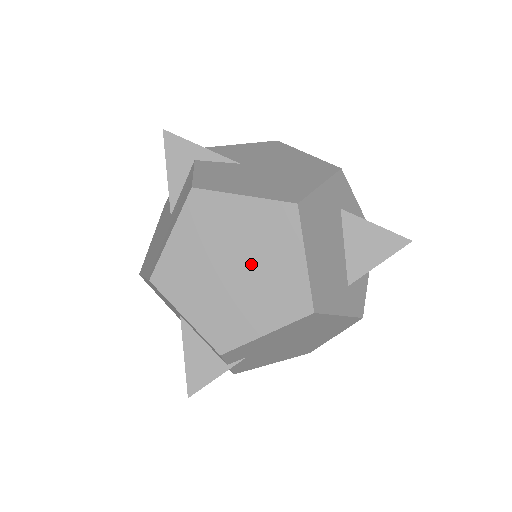
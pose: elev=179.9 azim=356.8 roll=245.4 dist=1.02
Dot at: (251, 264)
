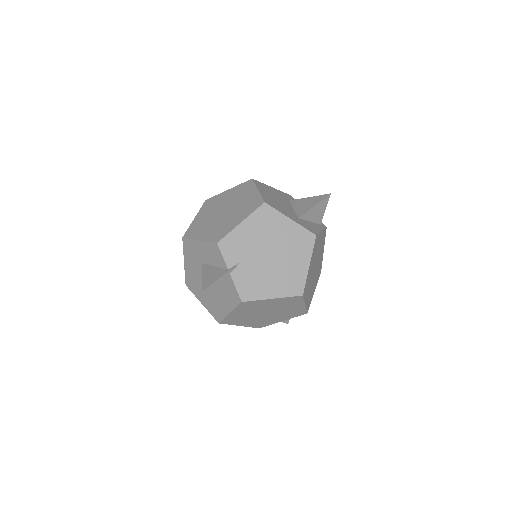
Dot at: (232, 205)
